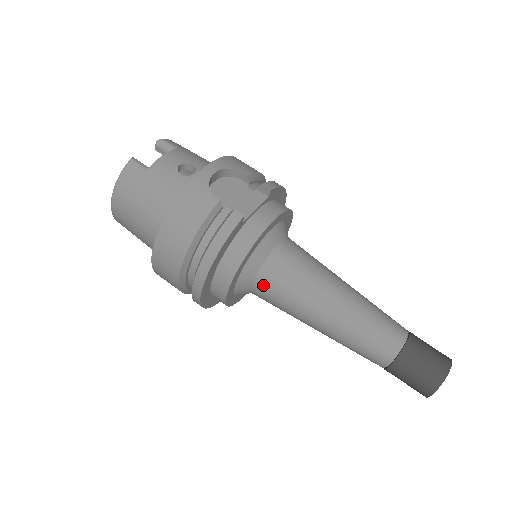
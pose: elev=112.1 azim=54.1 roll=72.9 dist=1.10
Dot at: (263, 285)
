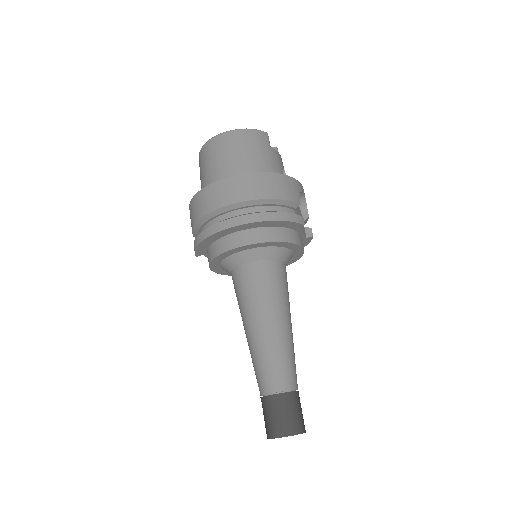
Dot at: (259, 269)
